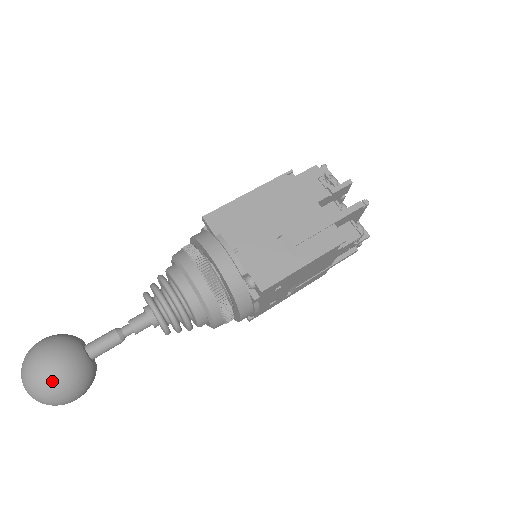
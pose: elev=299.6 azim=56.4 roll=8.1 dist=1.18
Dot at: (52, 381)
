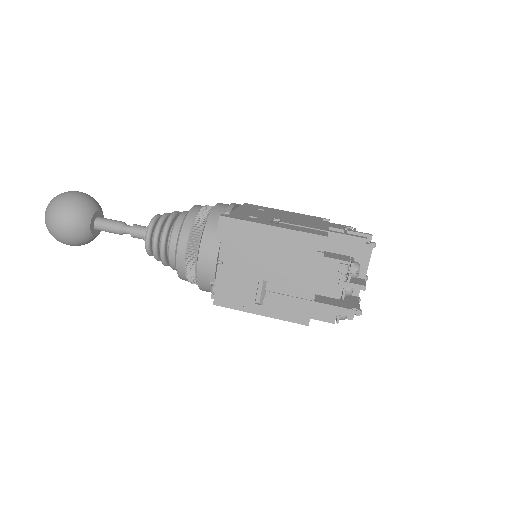
Dot at: (57, 235)
